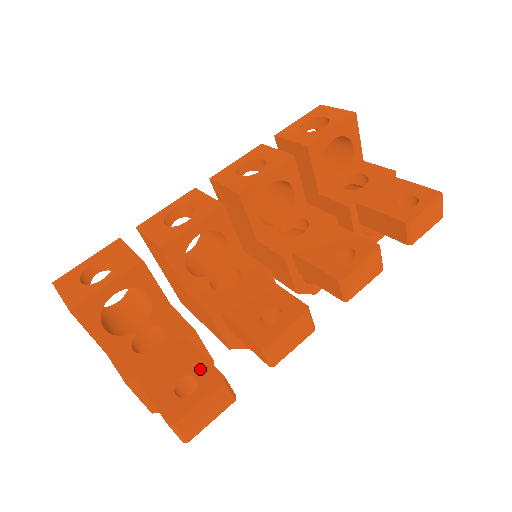
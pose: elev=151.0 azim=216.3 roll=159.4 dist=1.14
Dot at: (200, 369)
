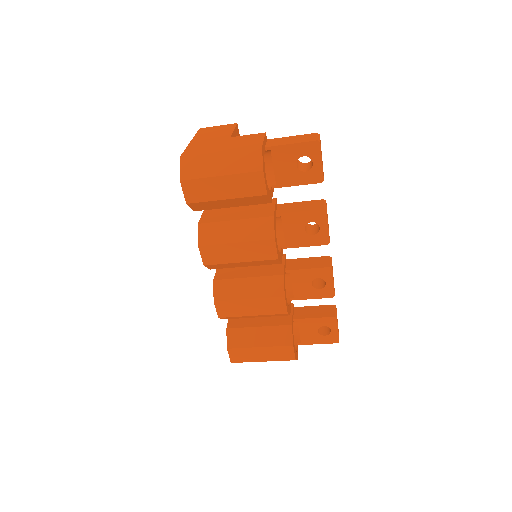
Dot at: occluded
